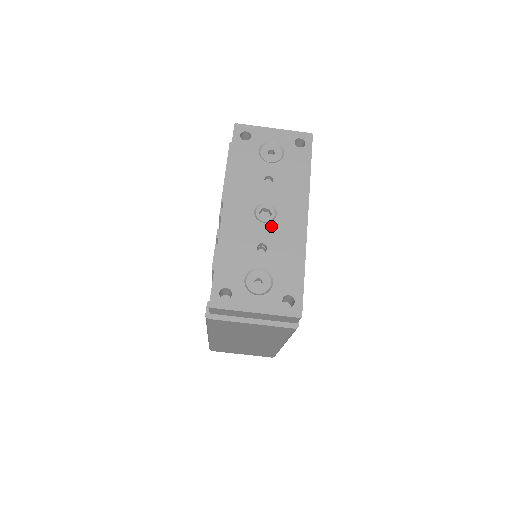
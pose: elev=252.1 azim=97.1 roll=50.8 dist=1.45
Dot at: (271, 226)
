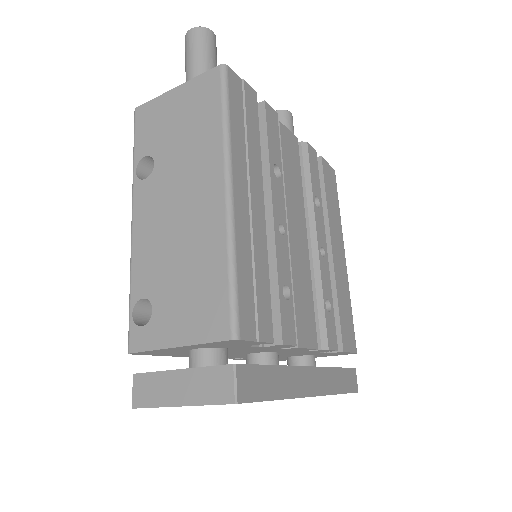
Dot at: occluded
